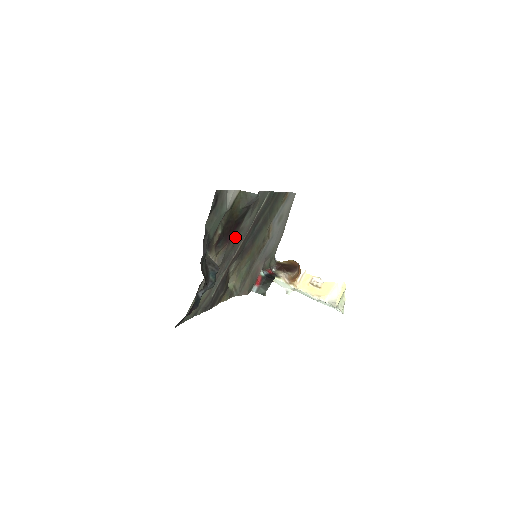
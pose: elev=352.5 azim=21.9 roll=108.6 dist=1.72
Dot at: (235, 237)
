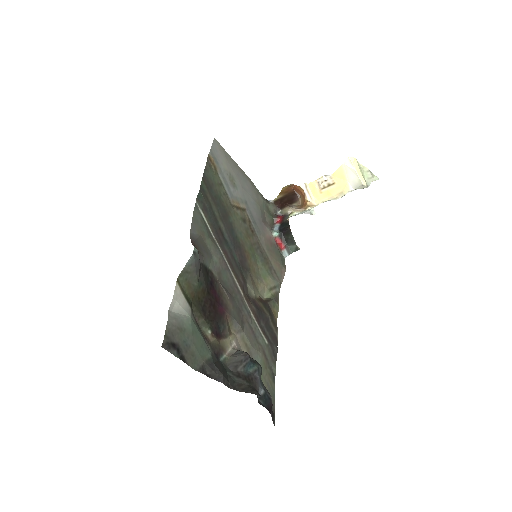
Dot at: (223, 291)
